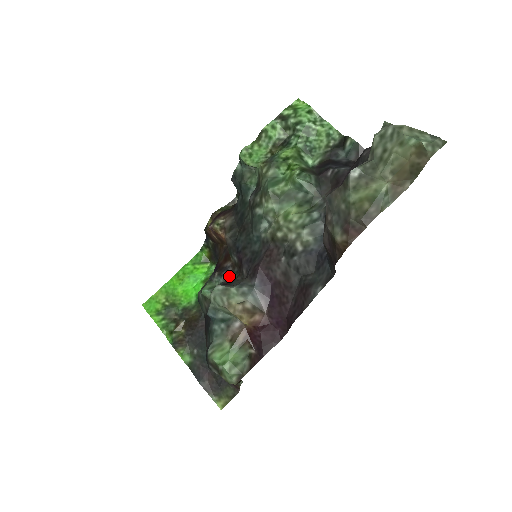
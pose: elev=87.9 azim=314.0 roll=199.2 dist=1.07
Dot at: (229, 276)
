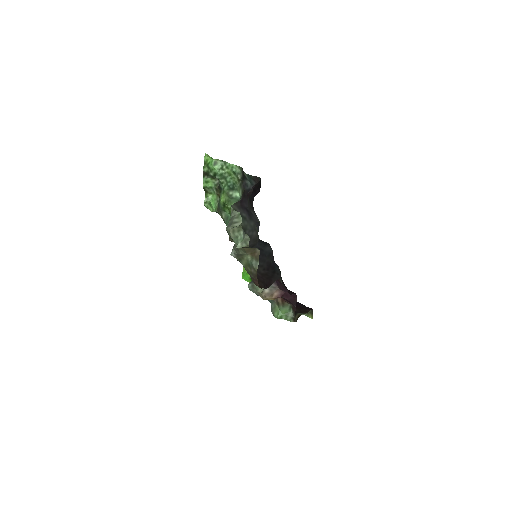
Dot at: occluded
